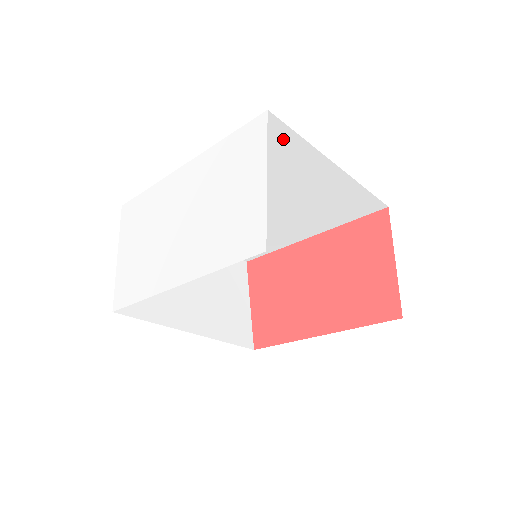
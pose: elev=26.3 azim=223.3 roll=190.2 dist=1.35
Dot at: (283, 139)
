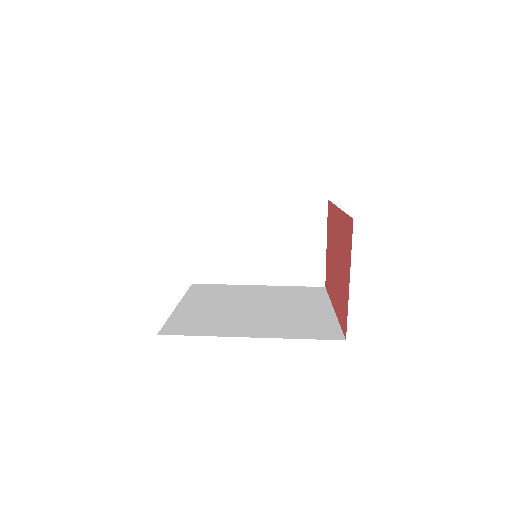
Dot at: occluded
